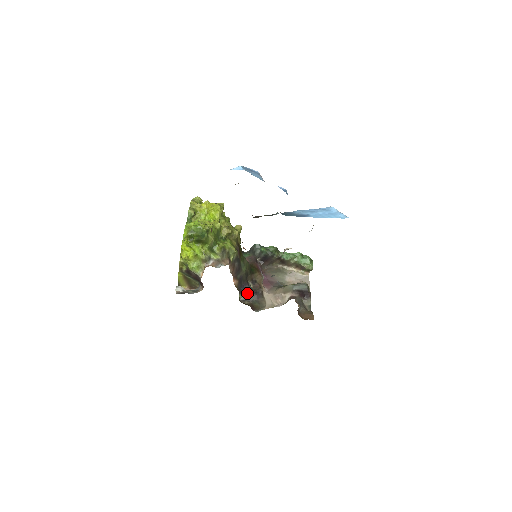
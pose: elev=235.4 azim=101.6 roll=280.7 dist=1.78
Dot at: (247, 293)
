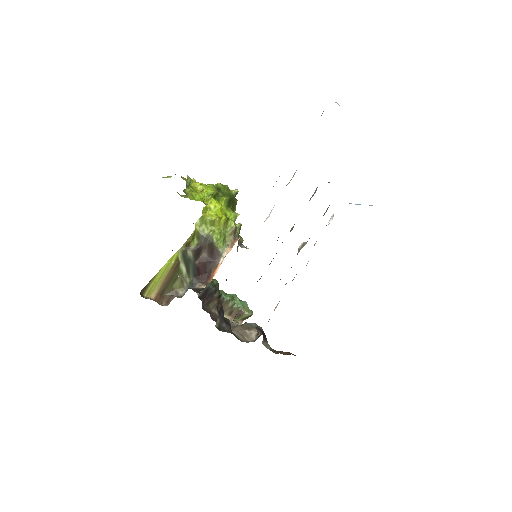
Dot at: (222, 318)
